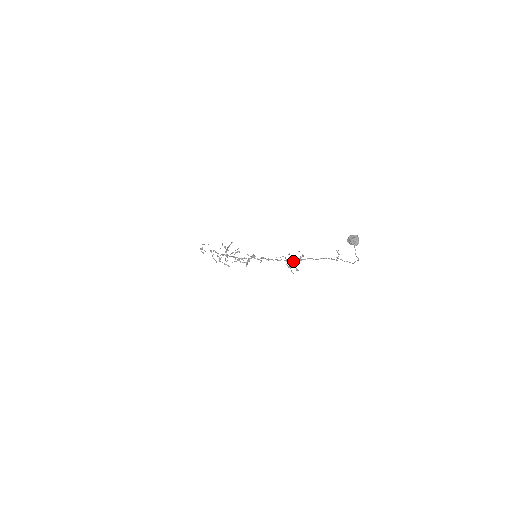
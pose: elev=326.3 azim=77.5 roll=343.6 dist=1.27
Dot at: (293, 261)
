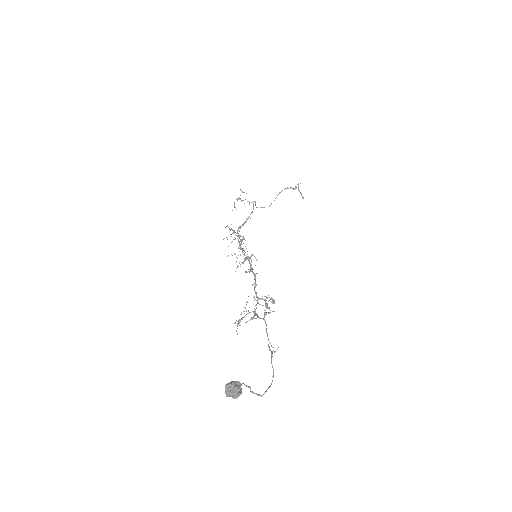
Dot at: occluded
